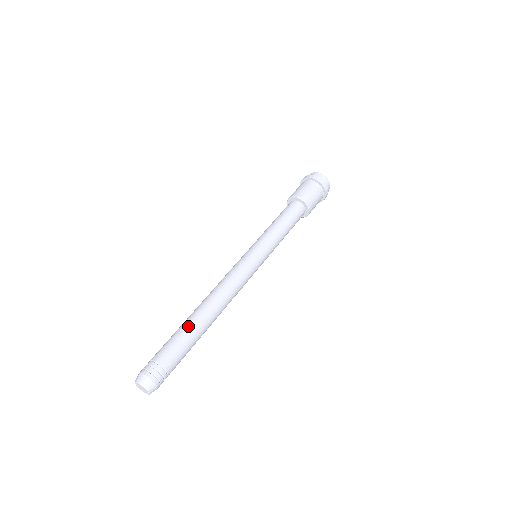
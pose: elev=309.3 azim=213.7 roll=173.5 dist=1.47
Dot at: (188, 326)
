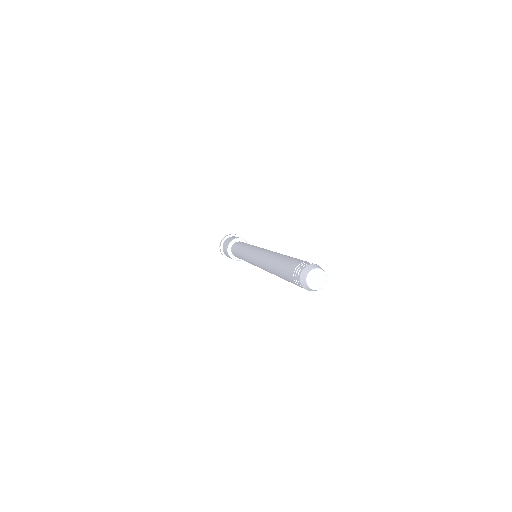
Dot at: occluded
